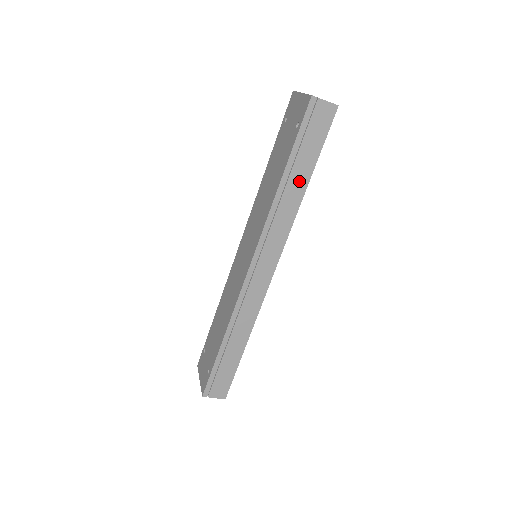
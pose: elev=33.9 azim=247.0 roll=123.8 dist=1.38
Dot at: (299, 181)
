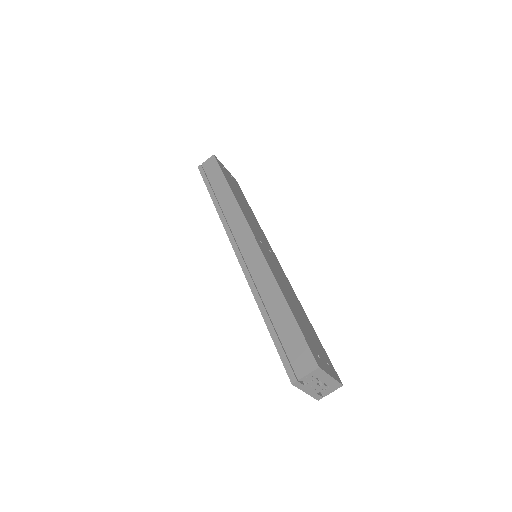
Dot at: (223, 191)
